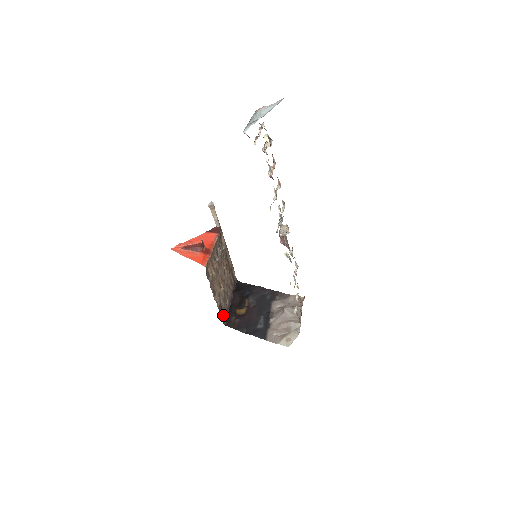
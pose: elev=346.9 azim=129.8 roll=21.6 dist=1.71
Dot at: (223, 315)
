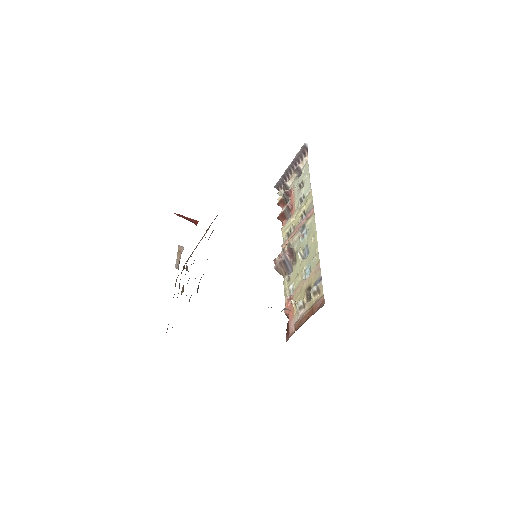
Dot at: (197, 289)
